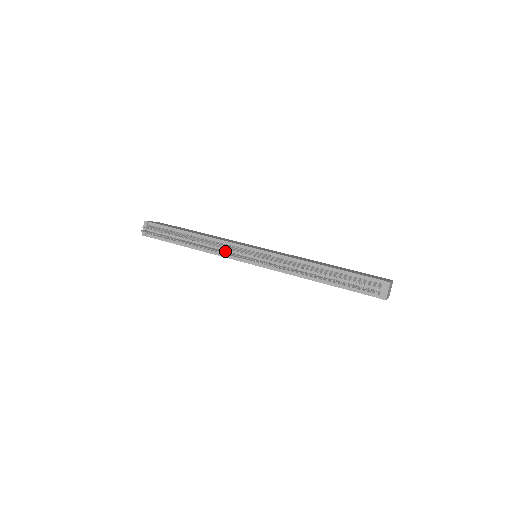
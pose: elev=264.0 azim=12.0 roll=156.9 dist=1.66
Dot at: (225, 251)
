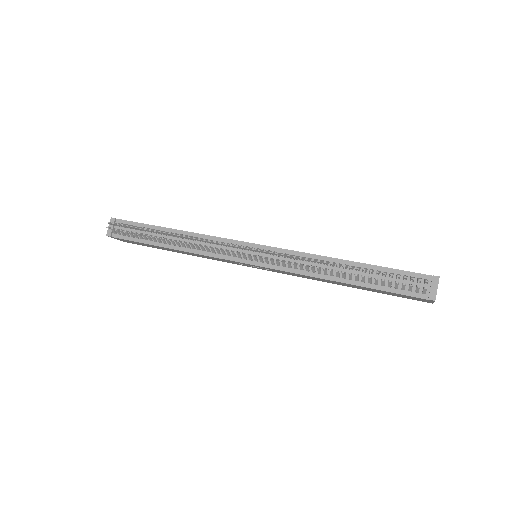
Dot at: occluded
